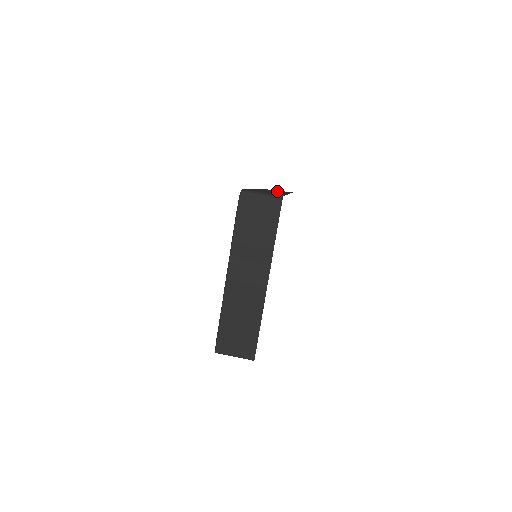
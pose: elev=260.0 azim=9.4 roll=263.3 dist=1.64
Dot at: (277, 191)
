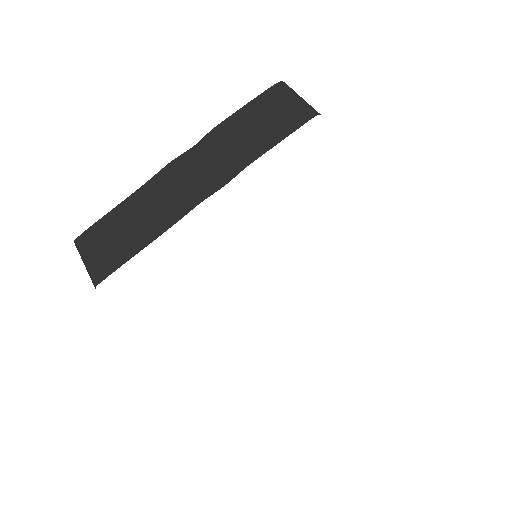
Dot at: occluded
